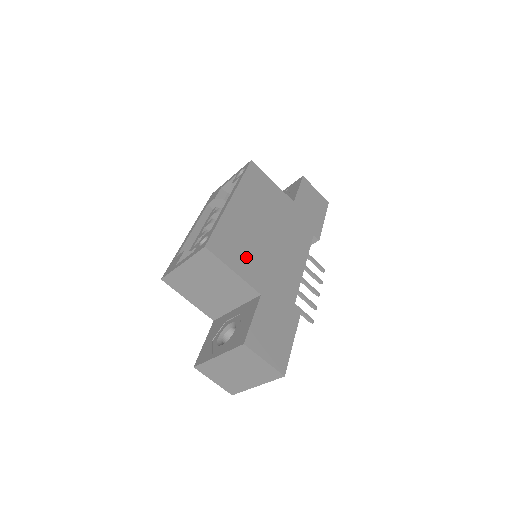
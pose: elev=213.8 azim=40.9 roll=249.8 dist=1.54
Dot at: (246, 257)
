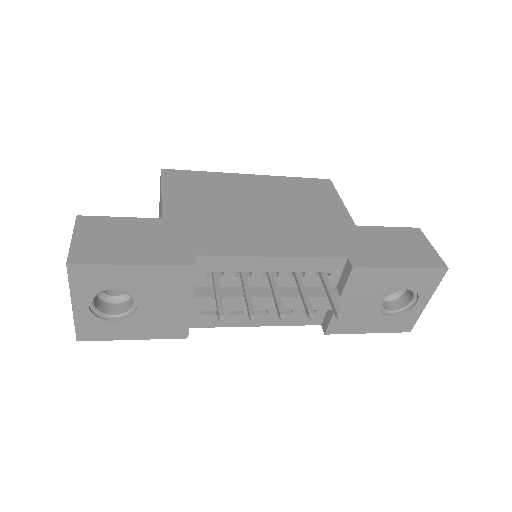
Dot at: (195, 198)
